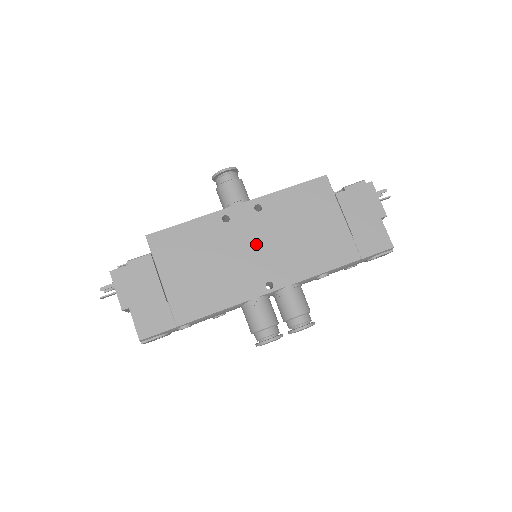
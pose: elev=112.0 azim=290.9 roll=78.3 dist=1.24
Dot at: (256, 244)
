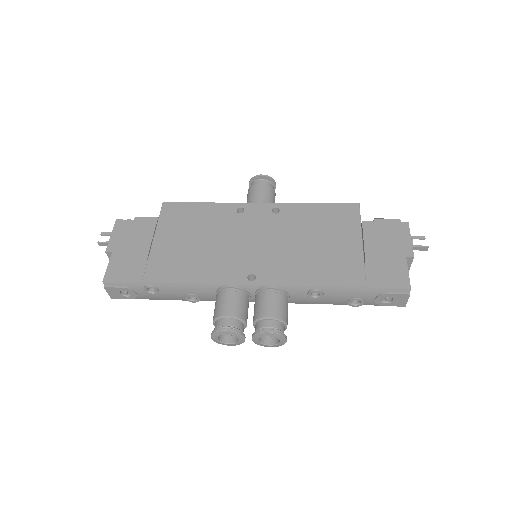
Dot at: (258, 238)
